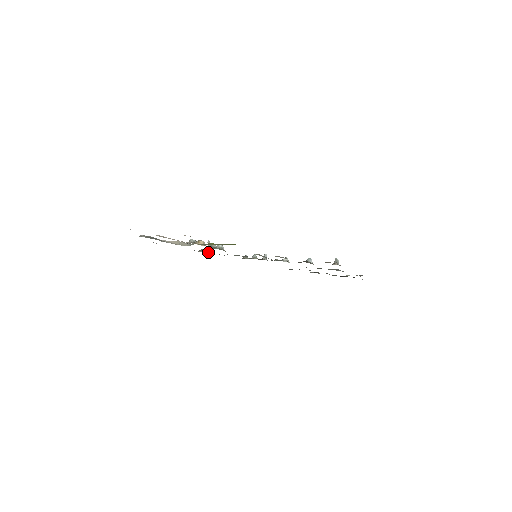
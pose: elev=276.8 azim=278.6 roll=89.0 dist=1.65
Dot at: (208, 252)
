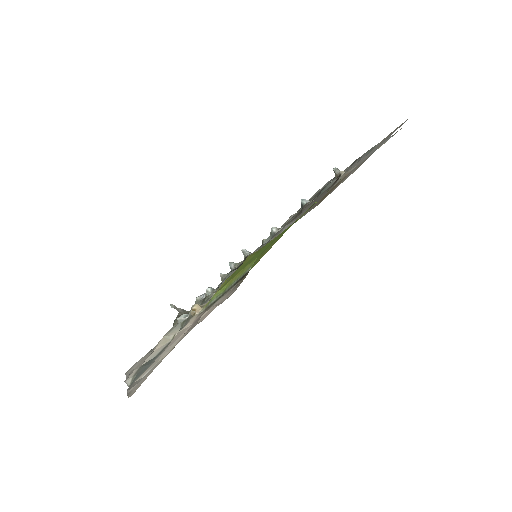
Dot at: occluded
